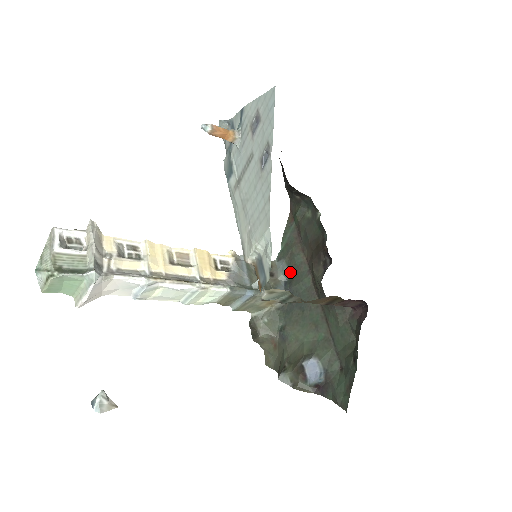
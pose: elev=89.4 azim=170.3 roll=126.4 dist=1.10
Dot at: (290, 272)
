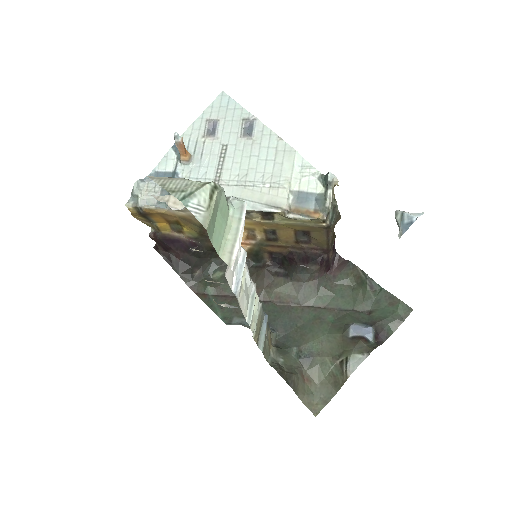
Dot at: occluded
